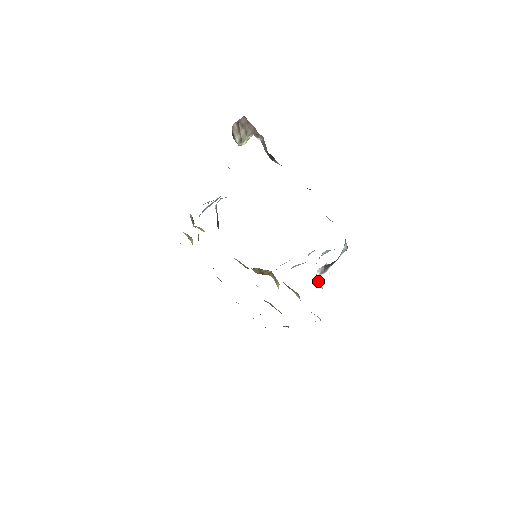
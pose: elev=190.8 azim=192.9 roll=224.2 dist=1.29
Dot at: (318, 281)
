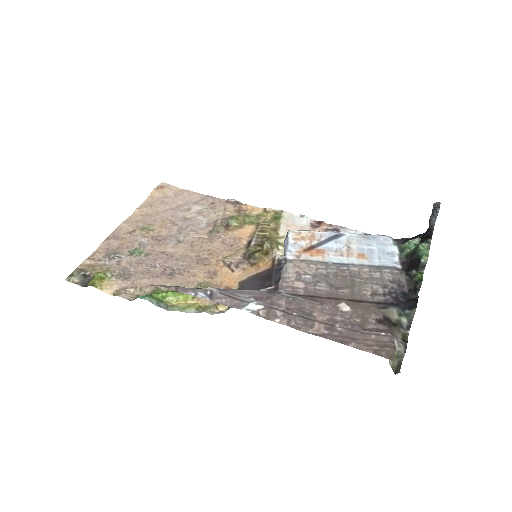
Dot at: occluded
